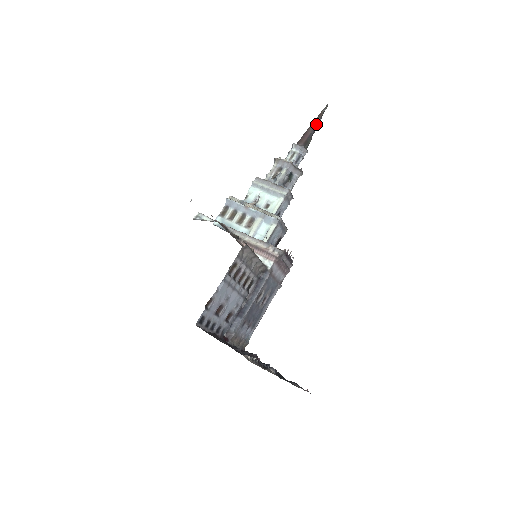
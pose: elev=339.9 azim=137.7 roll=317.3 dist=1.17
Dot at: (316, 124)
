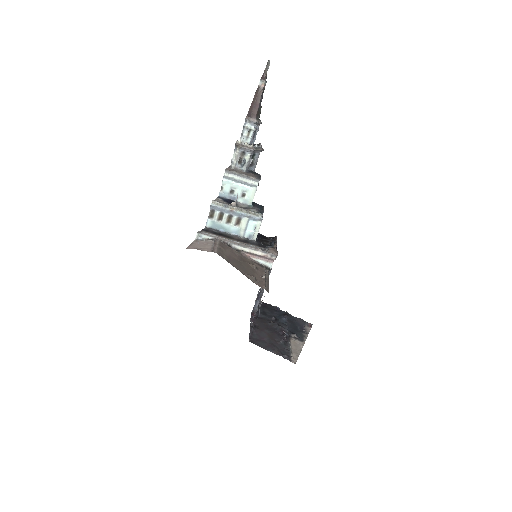
Dot at: (263, 89)
